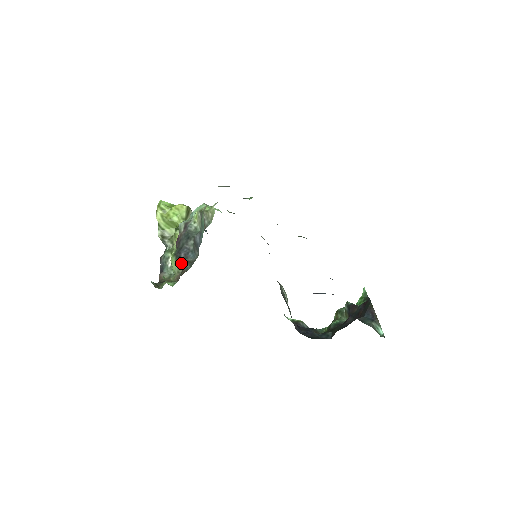
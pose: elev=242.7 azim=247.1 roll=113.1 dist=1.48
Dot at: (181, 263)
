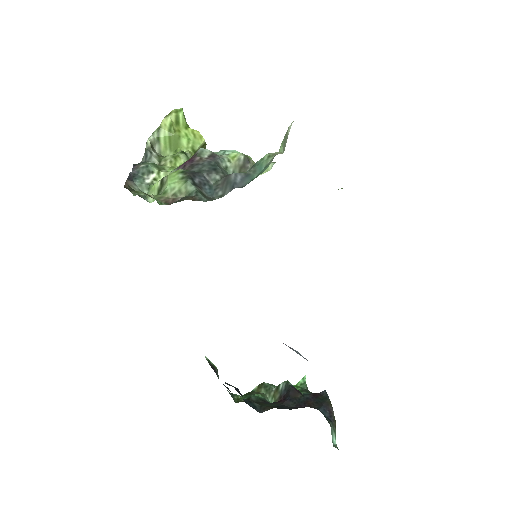
Dot at: (192, 187)
